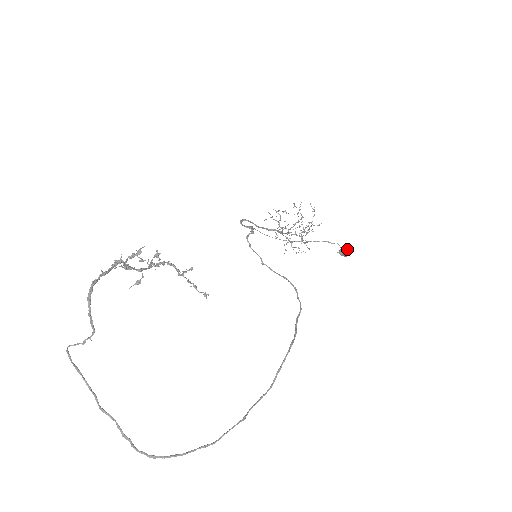
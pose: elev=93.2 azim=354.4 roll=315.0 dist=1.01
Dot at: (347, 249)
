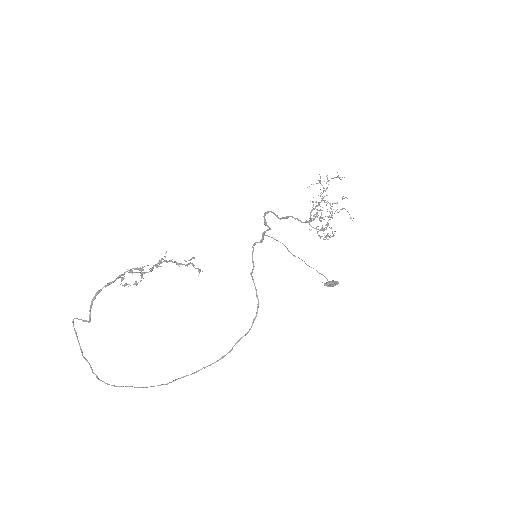
Dot at: (332, 285)
